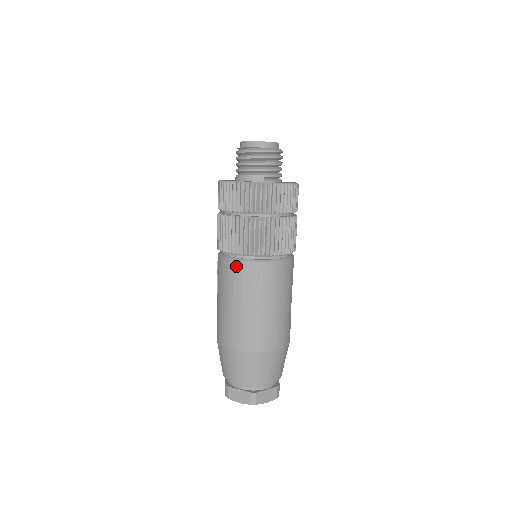
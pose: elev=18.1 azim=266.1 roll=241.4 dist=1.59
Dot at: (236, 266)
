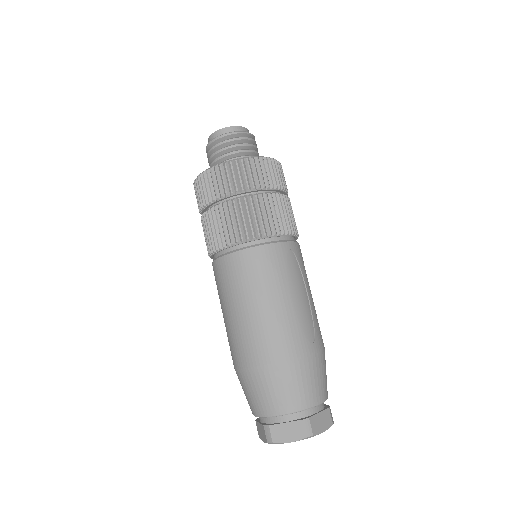
Dot at: (213, 269)
